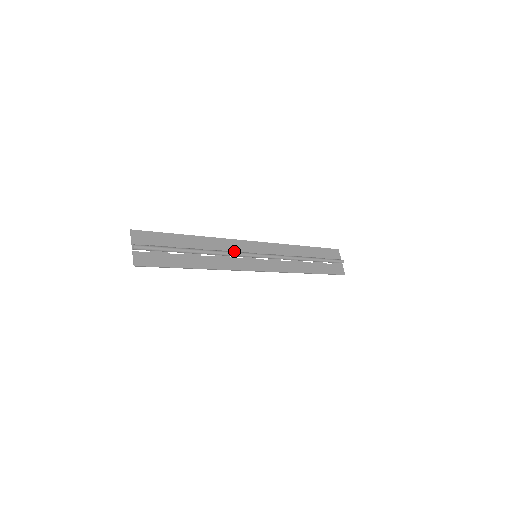
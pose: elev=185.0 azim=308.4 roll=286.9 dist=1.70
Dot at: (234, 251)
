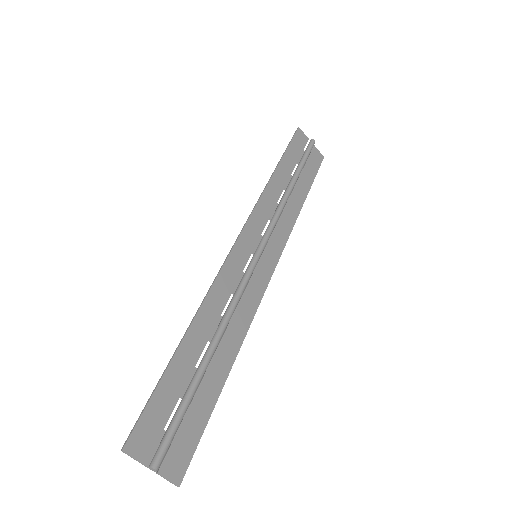
Dot at: (236, 284)
